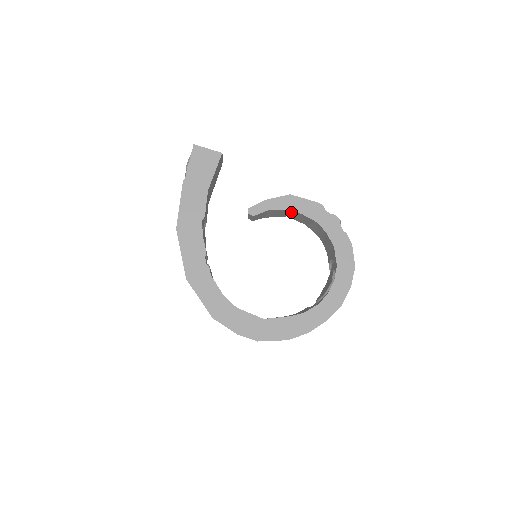
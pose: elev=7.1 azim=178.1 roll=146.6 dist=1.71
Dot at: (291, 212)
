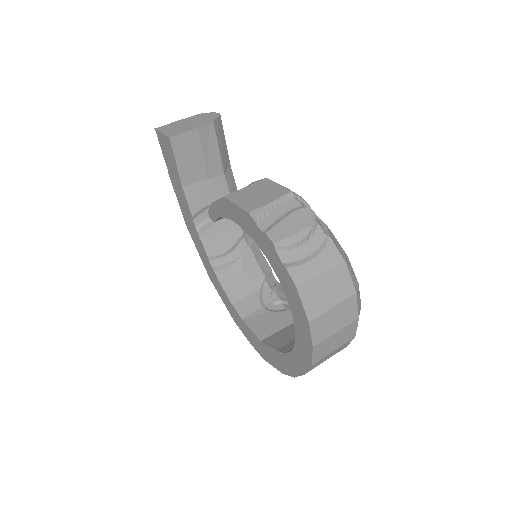
Dot at: occluded
